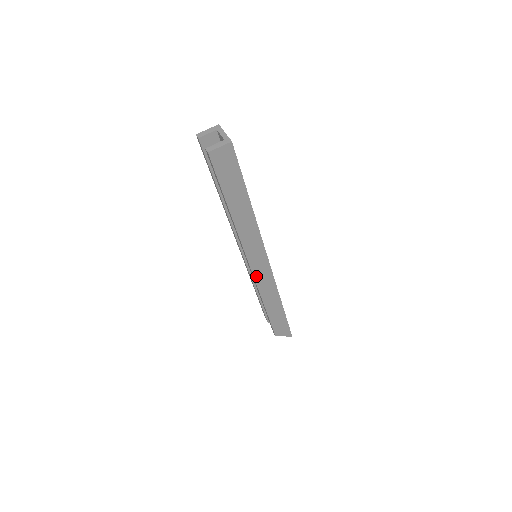
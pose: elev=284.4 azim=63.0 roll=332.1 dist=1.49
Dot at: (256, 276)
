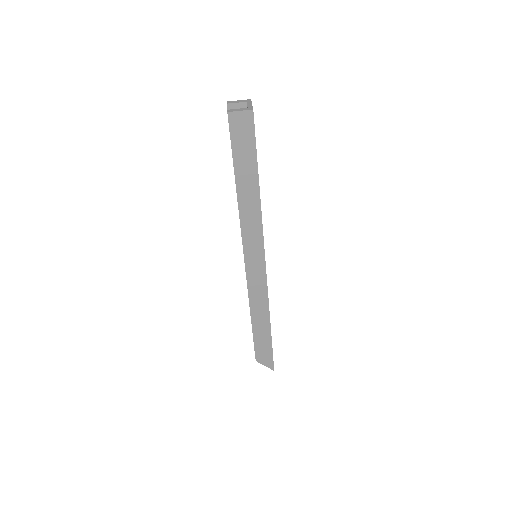
Dot at: (249, 275)
